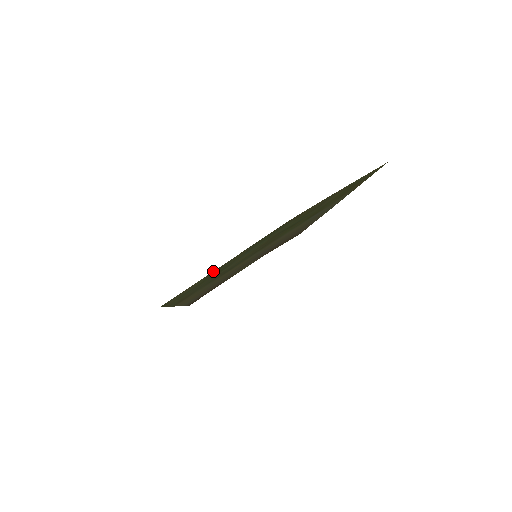
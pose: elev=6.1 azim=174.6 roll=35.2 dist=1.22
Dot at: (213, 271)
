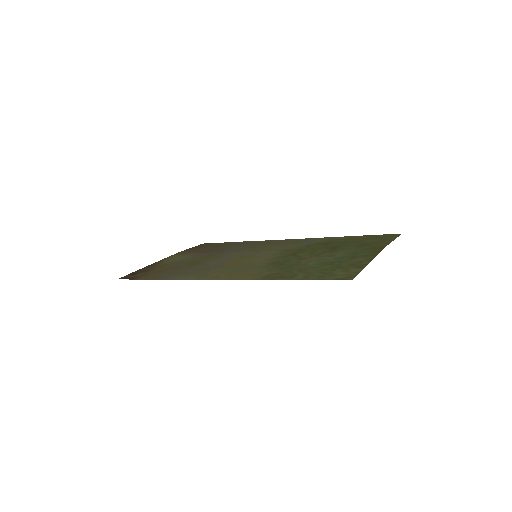
Dot at: (364, 266)
